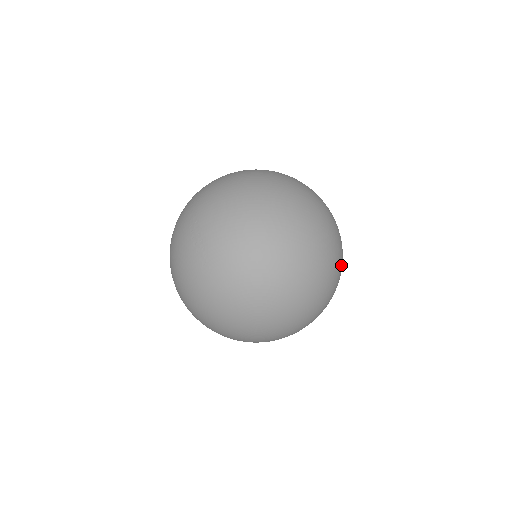
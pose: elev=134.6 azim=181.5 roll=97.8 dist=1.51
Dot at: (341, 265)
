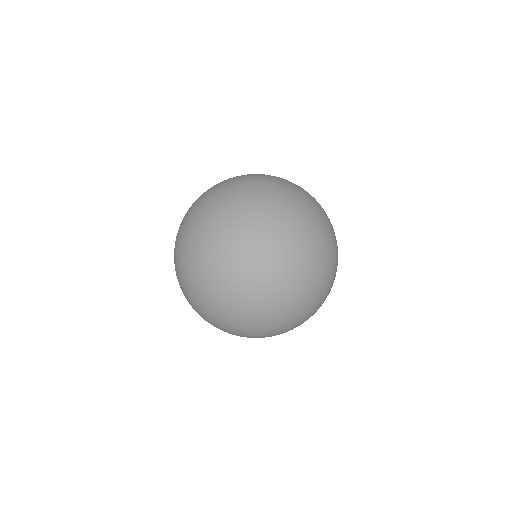
Dot at: occluded
